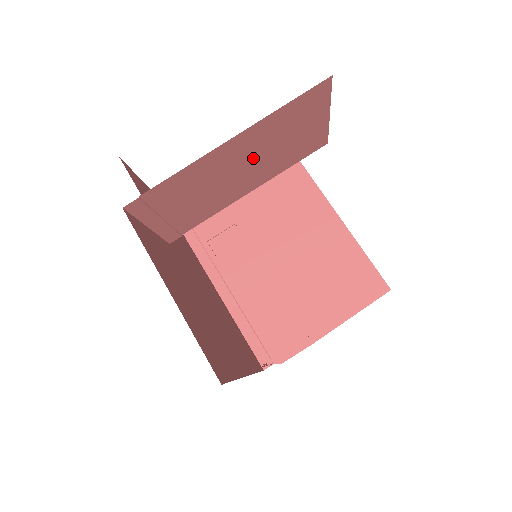
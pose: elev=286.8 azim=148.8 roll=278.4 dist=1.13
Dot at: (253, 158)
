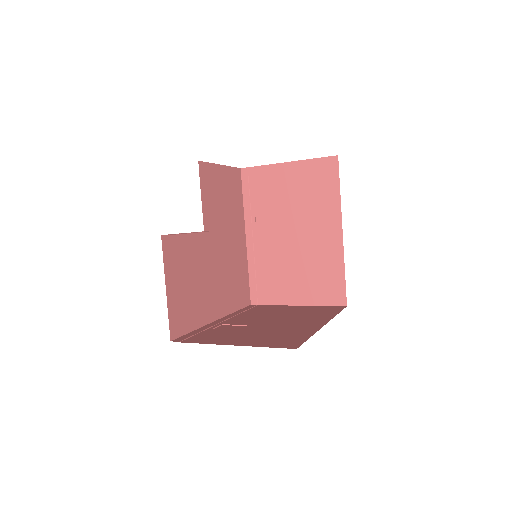
Dot at: occluded
